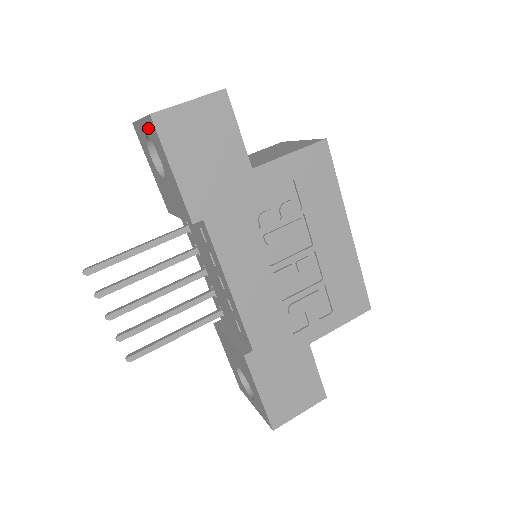
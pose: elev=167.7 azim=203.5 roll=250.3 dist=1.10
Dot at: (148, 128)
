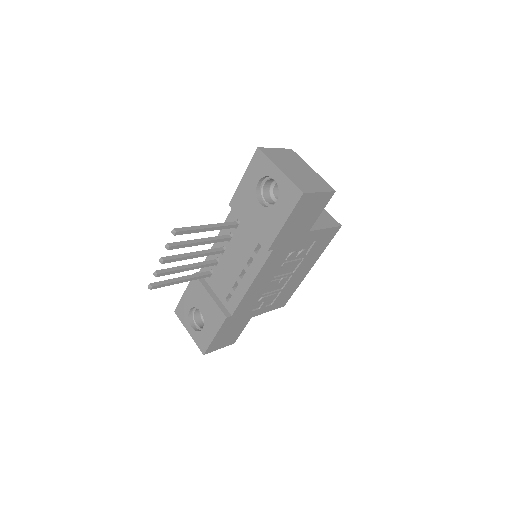
Dot at: (286, 186)
